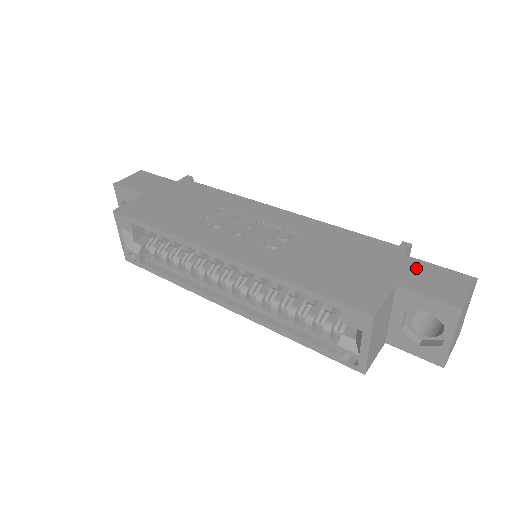
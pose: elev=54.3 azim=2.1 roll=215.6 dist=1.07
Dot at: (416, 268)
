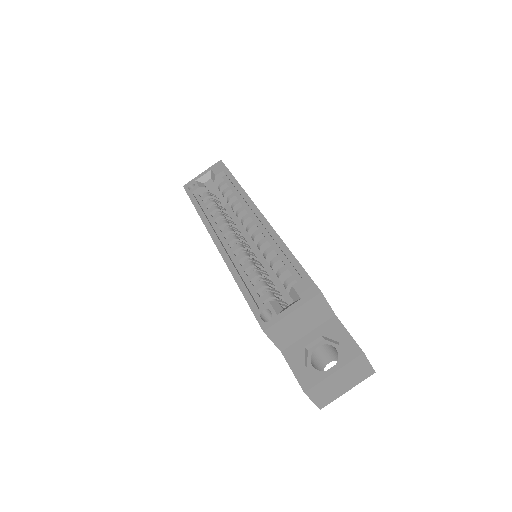
Dot at: occluded
